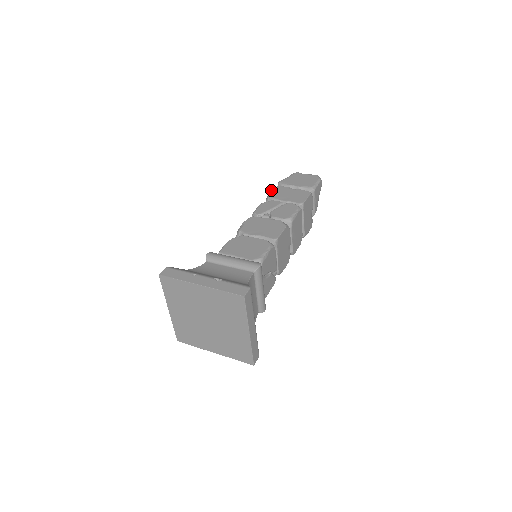
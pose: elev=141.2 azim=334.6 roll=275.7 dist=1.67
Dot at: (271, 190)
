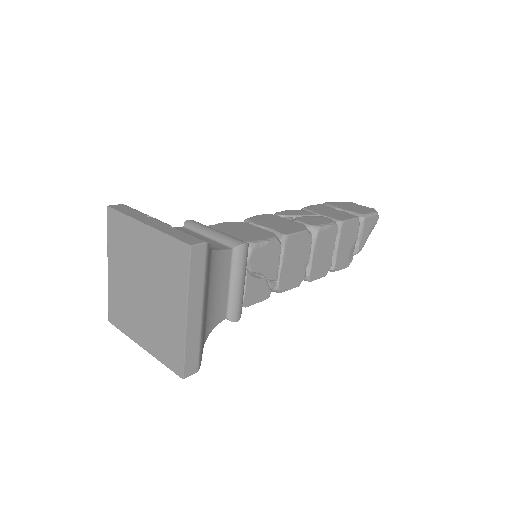
Dot at: occluded
